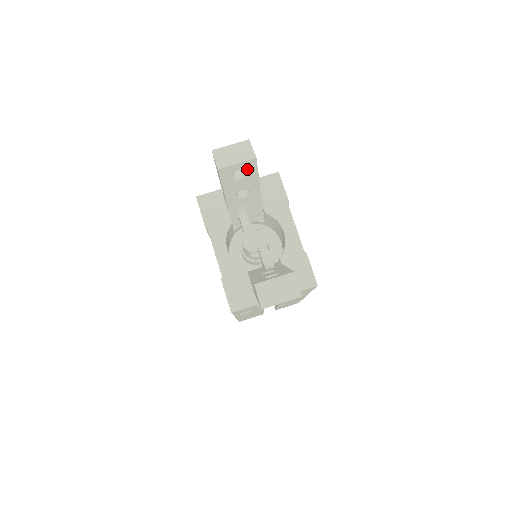
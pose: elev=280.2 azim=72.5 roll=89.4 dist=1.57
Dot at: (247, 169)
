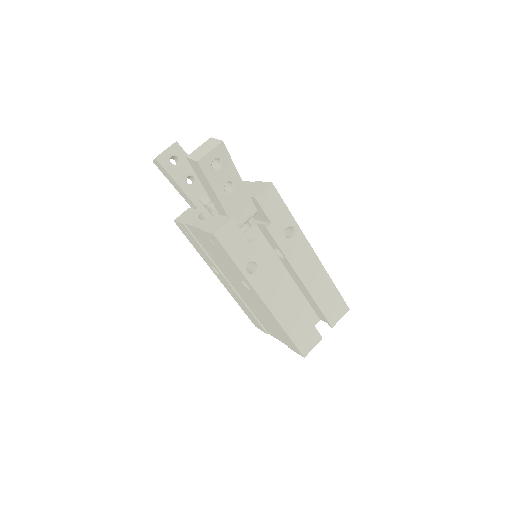
Dot at: (177, 153)
